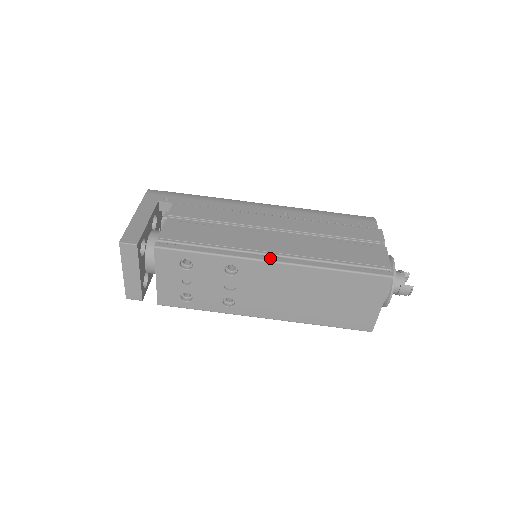
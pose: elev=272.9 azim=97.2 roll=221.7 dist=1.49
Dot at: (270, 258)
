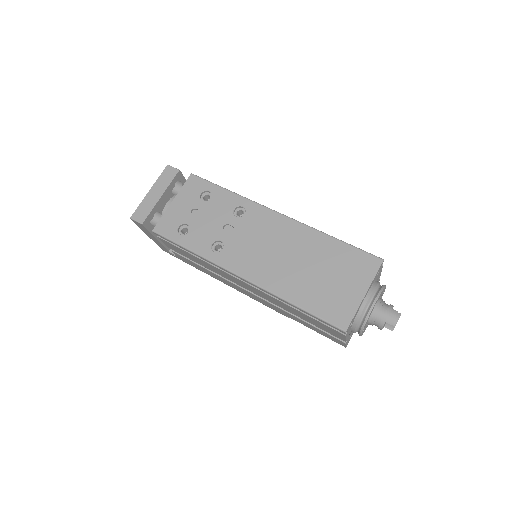
Dot at: (278, 213)
